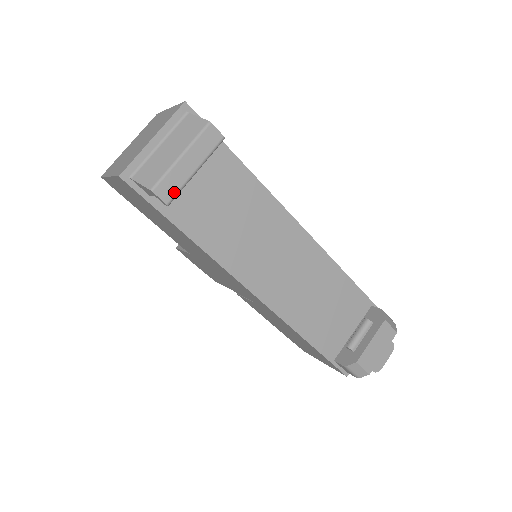
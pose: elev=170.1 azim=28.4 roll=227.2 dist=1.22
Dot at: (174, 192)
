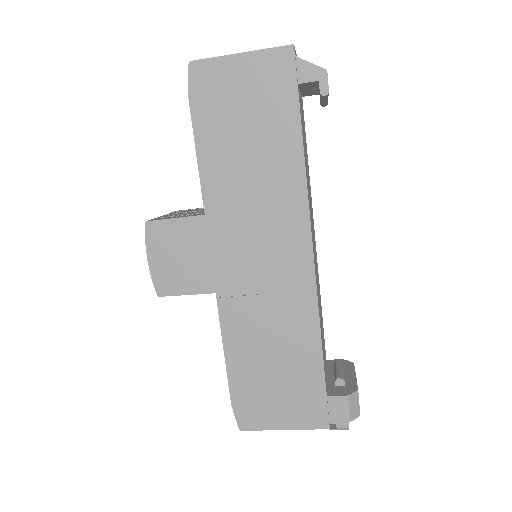
Dot at: occluded
